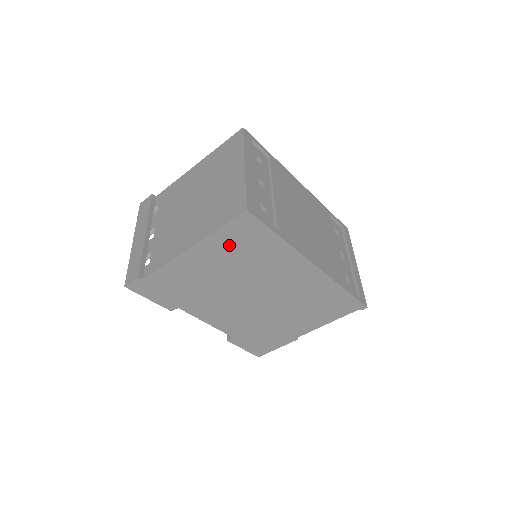
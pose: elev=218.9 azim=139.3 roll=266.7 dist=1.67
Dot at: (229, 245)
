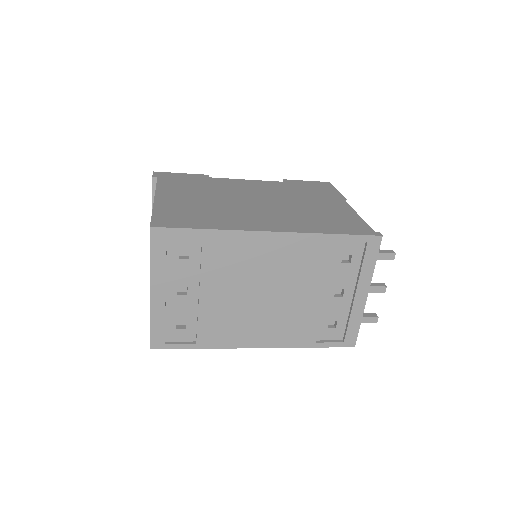
Dot at: occluded
